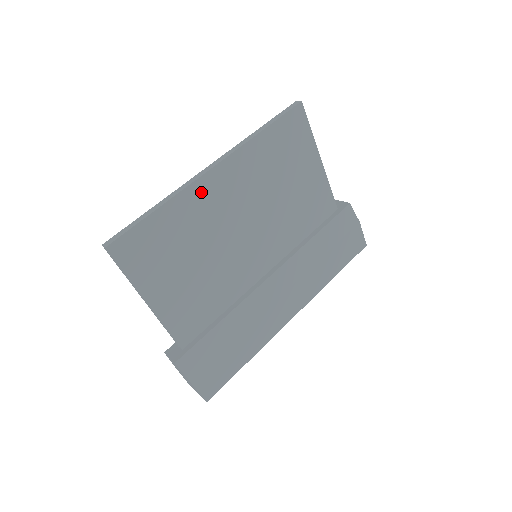
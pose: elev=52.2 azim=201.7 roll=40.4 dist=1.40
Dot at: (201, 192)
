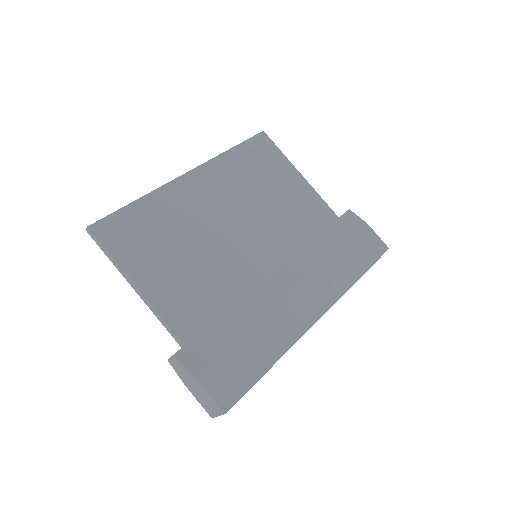
Dot at: (179, 190)
